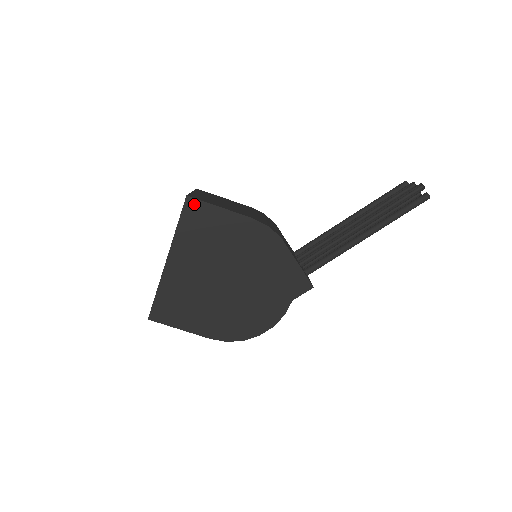
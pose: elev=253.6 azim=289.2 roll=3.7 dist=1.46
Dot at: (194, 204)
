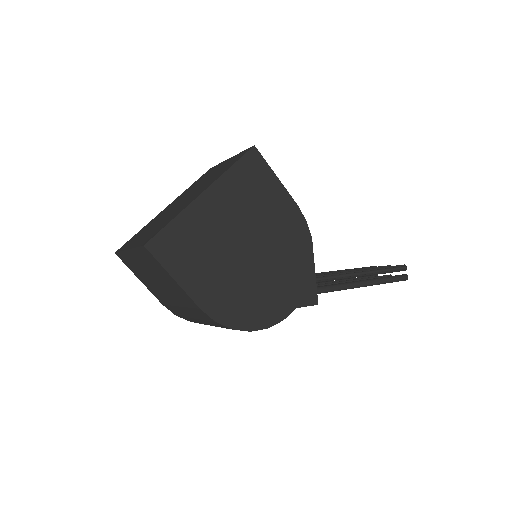
Dot at: (257, 157)
